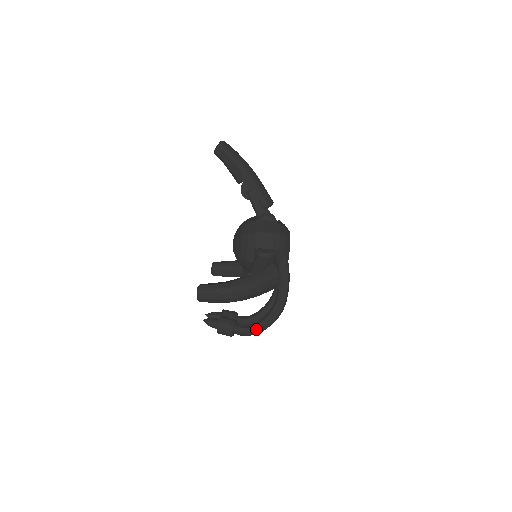
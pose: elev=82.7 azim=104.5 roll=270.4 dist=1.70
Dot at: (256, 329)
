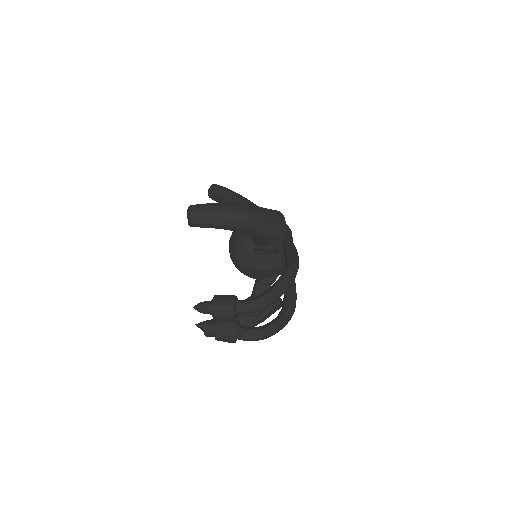
Dot at: (264, 294)
